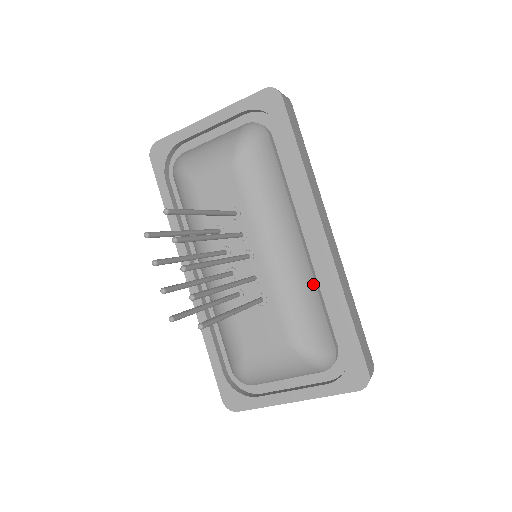
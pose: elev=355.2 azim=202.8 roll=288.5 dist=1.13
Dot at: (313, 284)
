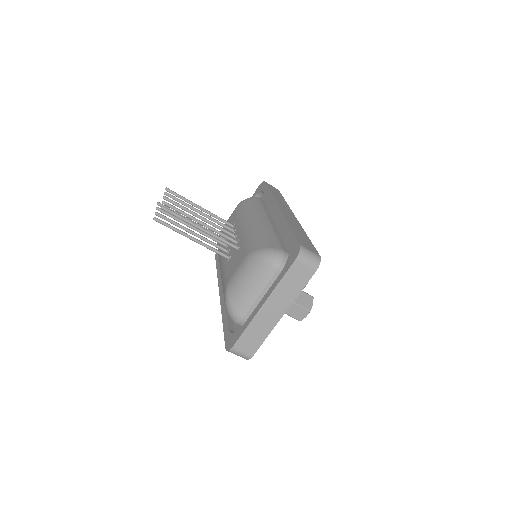
Dot at: (272, 230)
